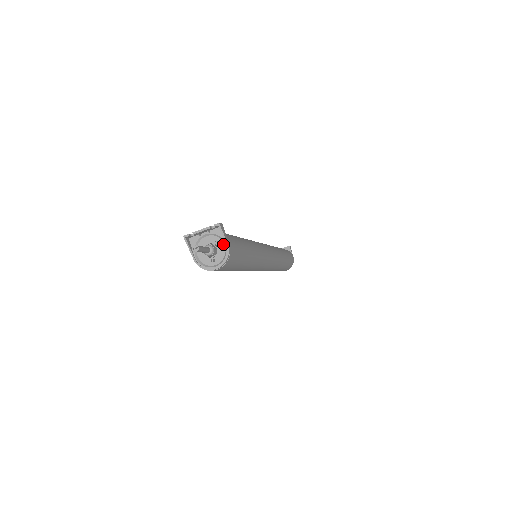
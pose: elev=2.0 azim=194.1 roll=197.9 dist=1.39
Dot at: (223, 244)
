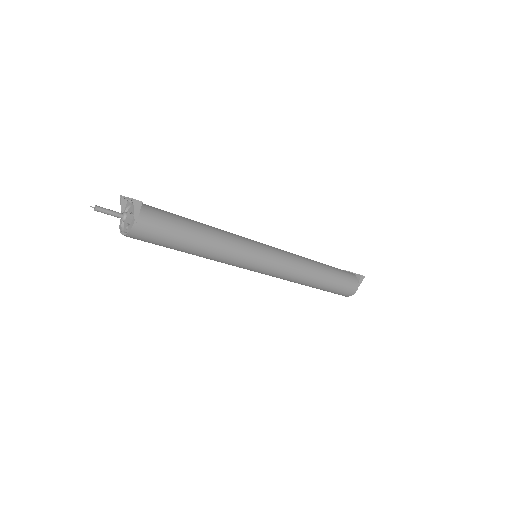
Dot at: (135, 218)
